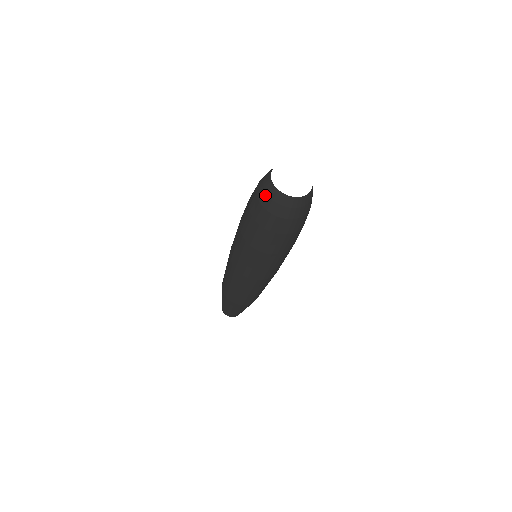
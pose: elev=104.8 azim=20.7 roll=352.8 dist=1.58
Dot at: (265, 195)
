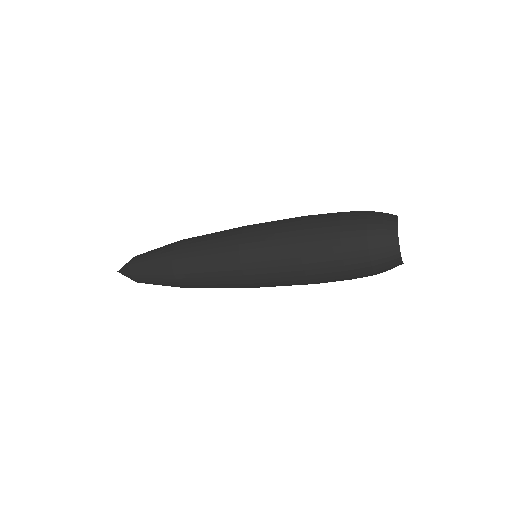
Dot at: (380, 216)
